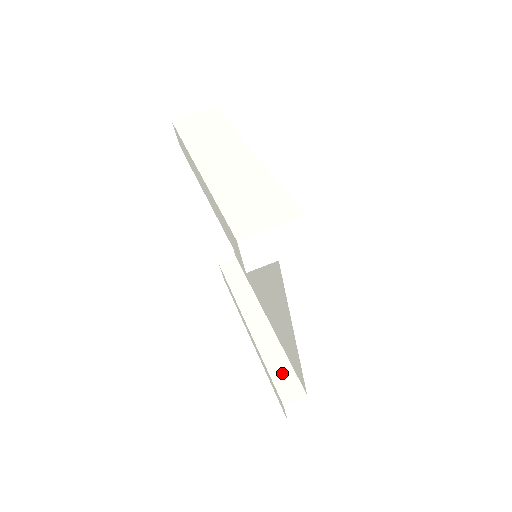
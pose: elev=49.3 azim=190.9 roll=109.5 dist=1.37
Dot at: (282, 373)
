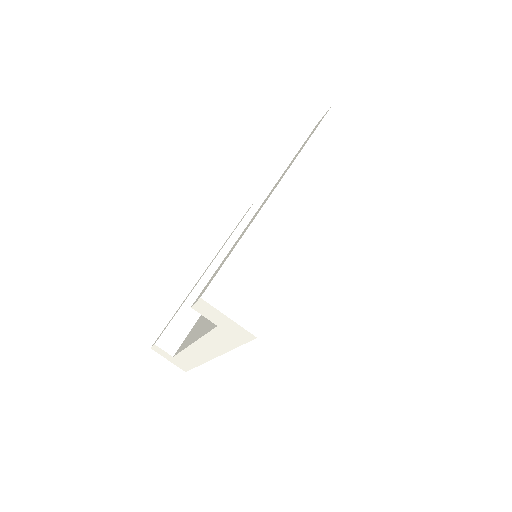
Dot at: (181, 325)
